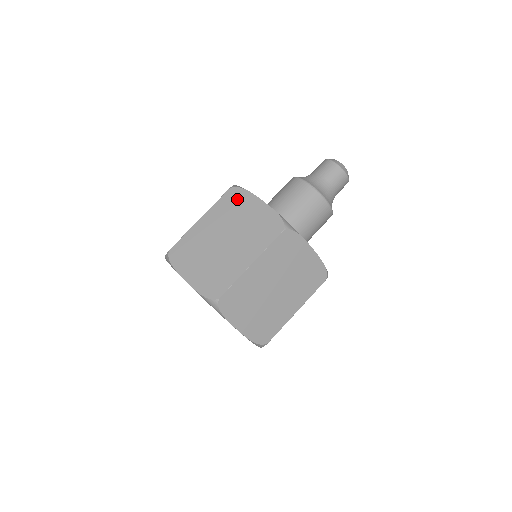
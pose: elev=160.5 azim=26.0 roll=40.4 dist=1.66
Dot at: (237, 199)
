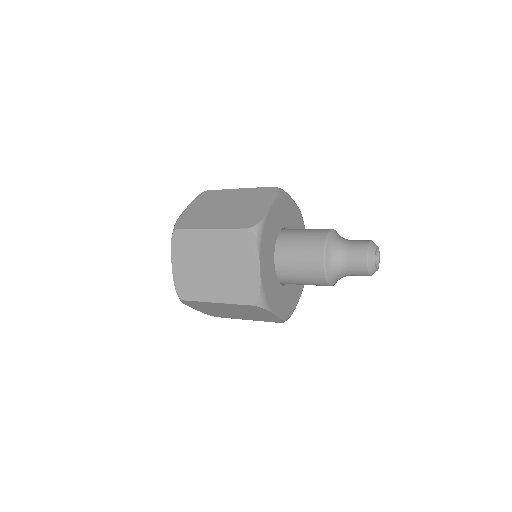
Dot at: (245, 245)
